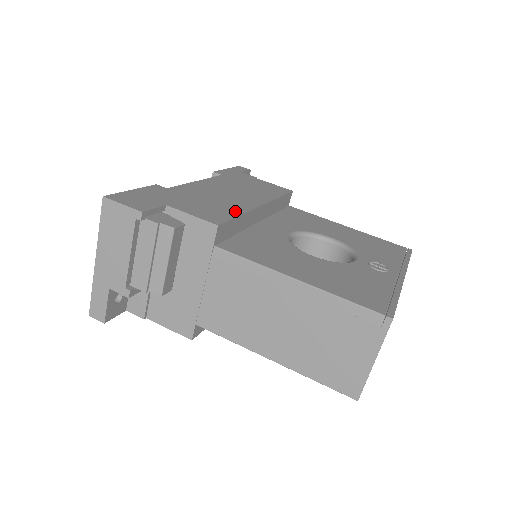
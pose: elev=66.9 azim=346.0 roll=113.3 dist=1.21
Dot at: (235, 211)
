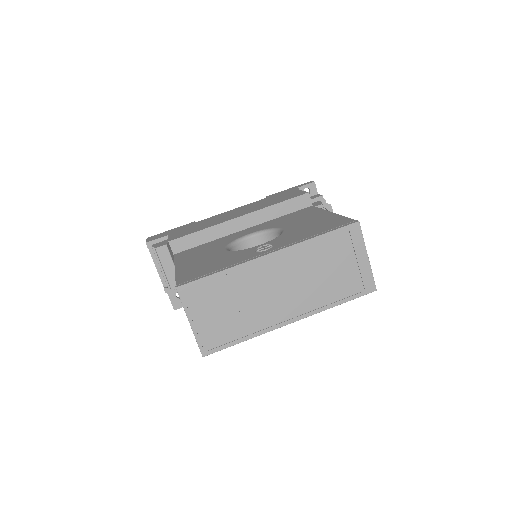
Dot at: (203, 228)
